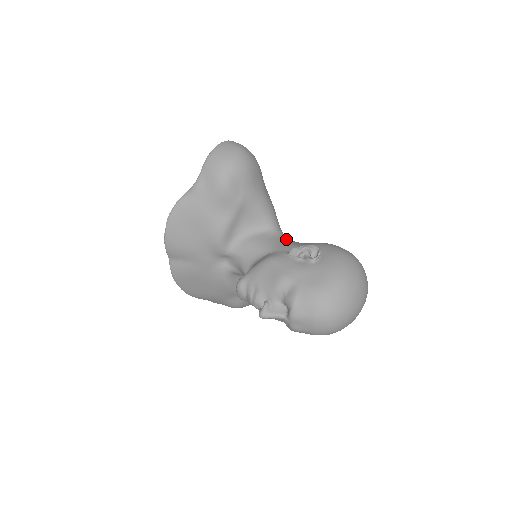
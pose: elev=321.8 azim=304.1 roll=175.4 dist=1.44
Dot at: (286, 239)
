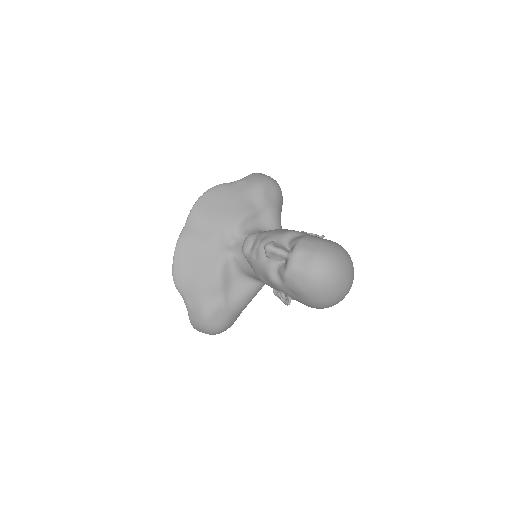
Dot at: occluded
